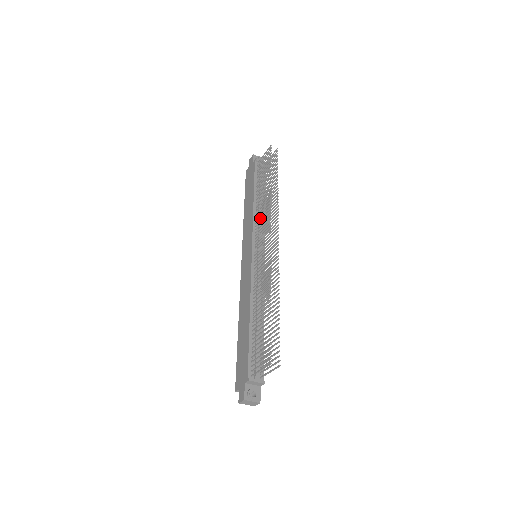
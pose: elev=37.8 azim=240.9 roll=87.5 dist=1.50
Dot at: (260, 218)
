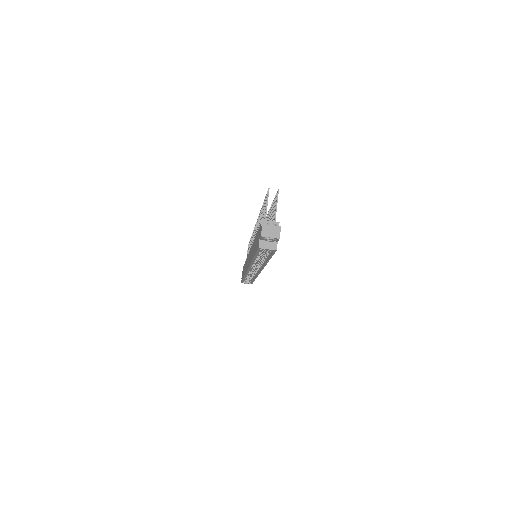
Dot at: occluded
